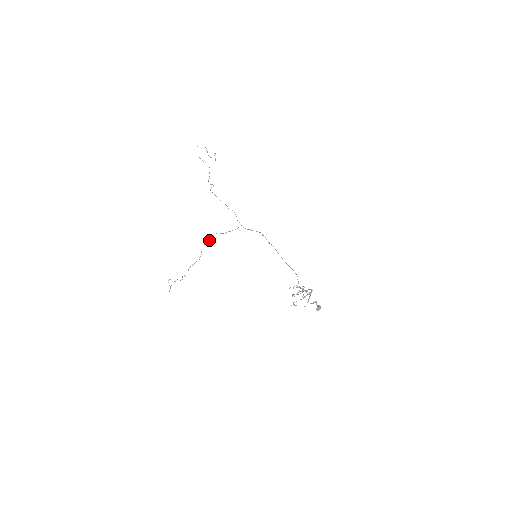
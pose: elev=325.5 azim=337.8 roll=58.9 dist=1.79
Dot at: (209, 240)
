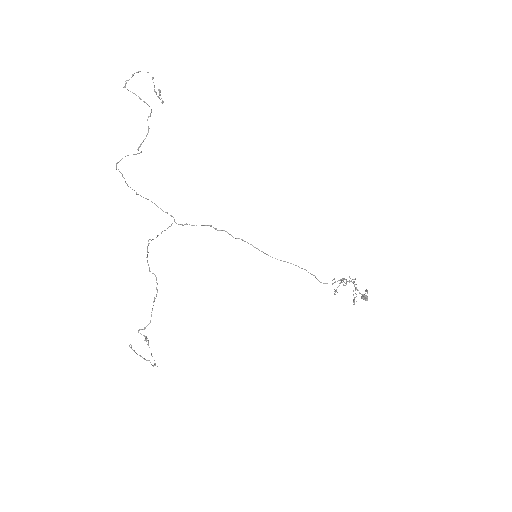
Dot at: (147, 254)
